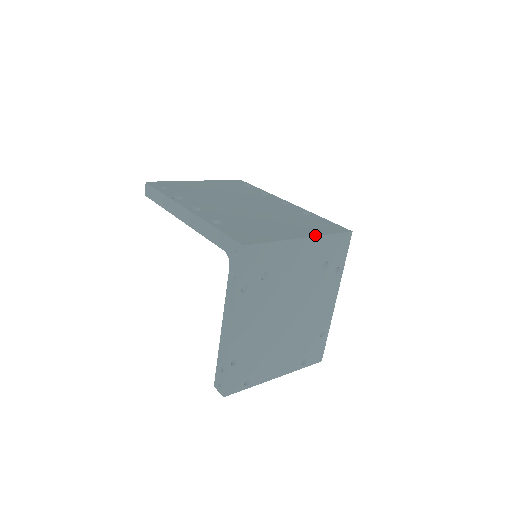
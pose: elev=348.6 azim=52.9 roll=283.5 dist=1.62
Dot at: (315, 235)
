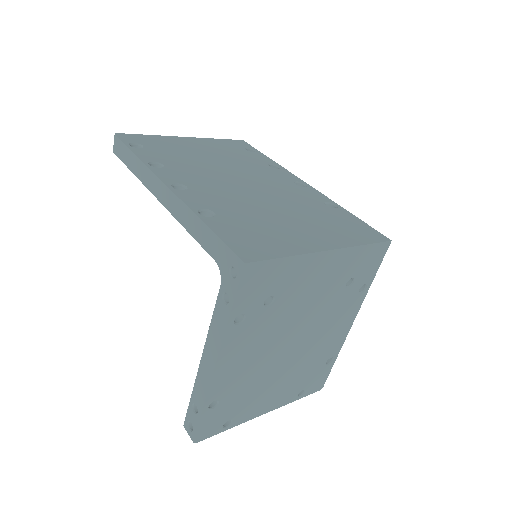
Dot at: (344, 246)
